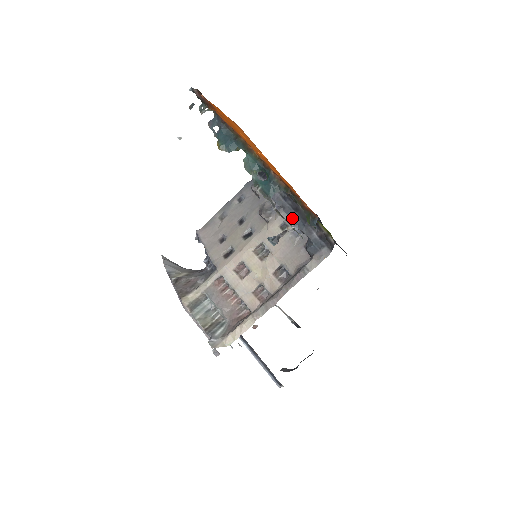
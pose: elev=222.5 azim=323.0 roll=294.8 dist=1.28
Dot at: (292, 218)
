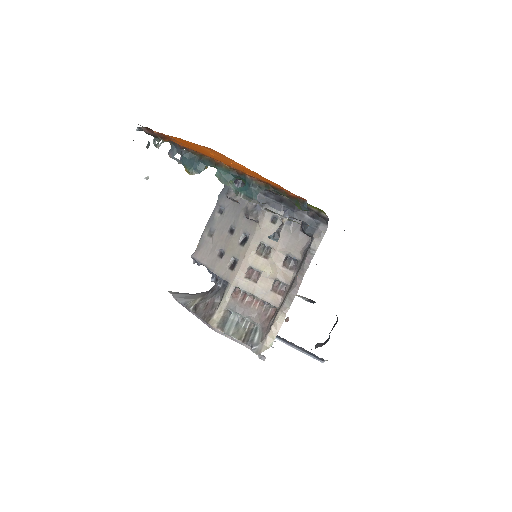
Dot at: (280, 210)
